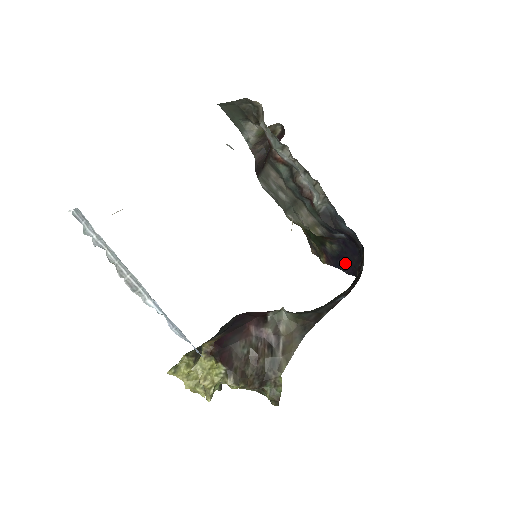
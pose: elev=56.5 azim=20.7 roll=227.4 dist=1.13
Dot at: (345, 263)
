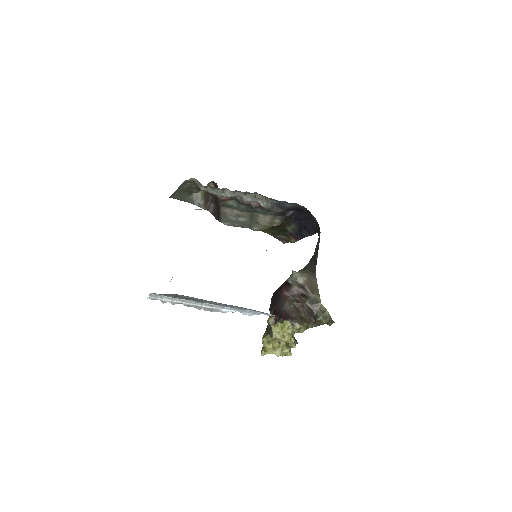
Dot at: (306, 230)
